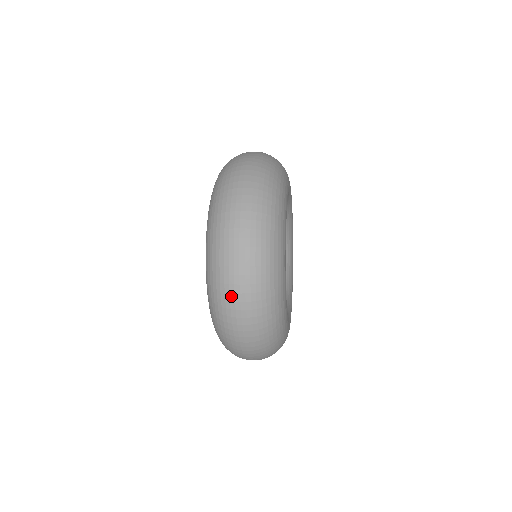
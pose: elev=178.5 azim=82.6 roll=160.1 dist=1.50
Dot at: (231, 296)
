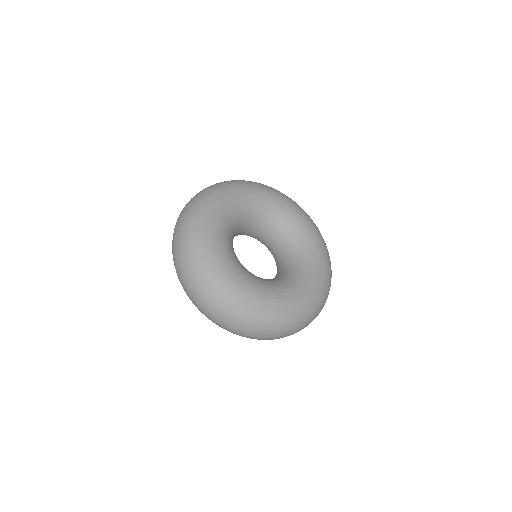
Dot at: (224, 328)
